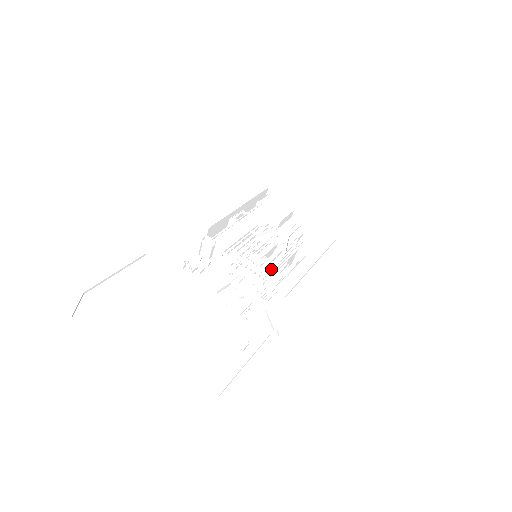
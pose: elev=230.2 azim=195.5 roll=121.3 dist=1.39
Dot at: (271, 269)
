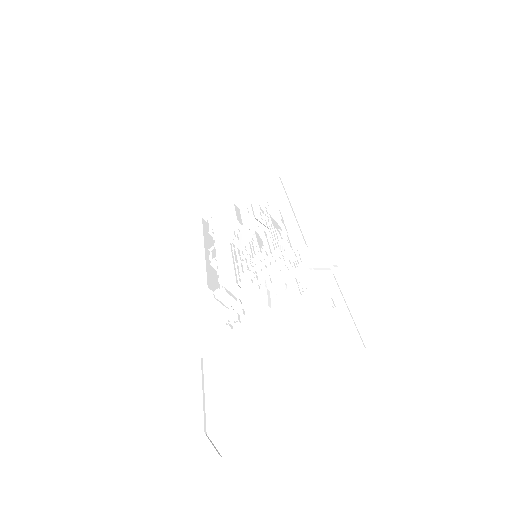
Dot at: (275, 247)
